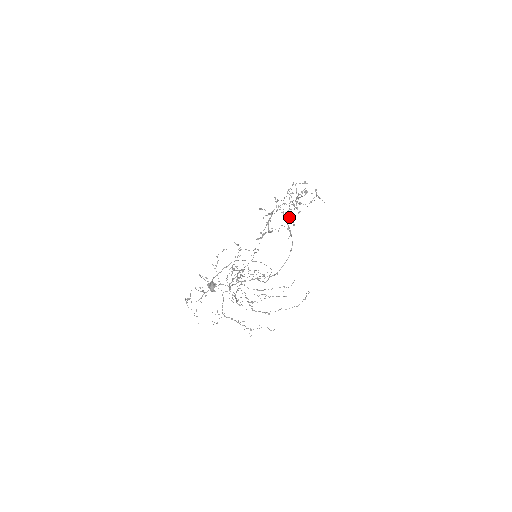
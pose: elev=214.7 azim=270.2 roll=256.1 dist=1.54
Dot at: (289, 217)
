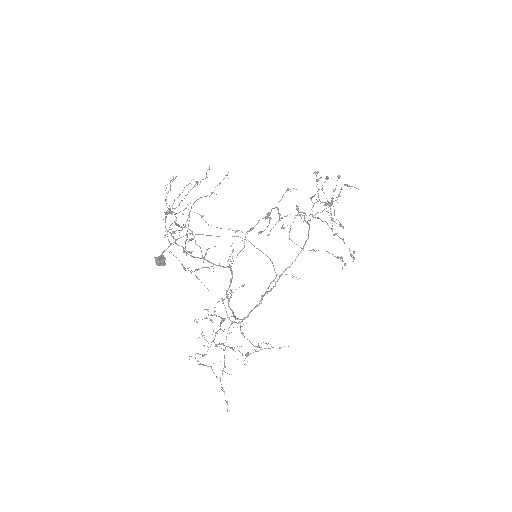
Dot at: occluded
